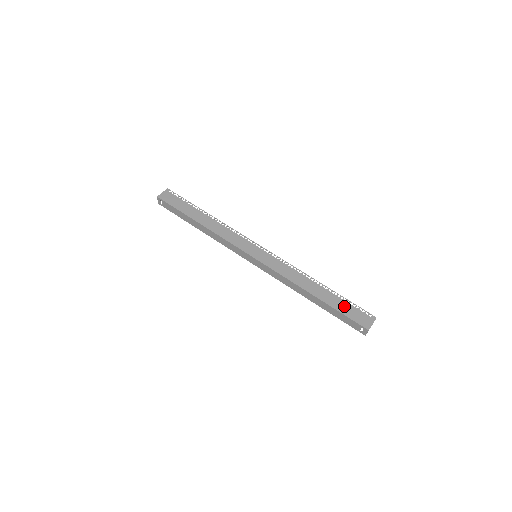
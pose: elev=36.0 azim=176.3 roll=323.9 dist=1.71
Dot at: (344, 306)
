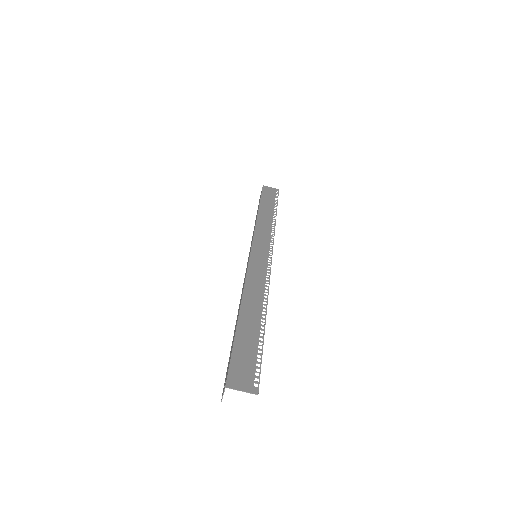
Dot at: (248, 347)
